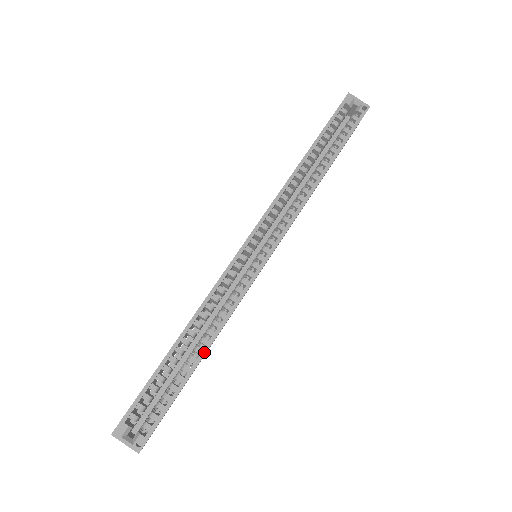
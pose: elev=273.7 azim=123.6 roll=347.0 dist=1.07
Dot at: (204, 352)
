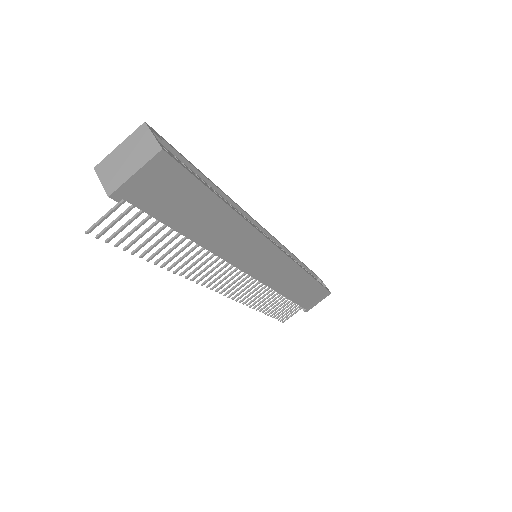
Dot at: (233, 208)
